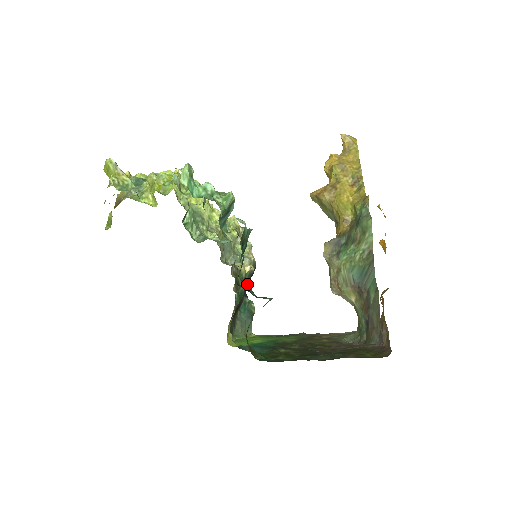
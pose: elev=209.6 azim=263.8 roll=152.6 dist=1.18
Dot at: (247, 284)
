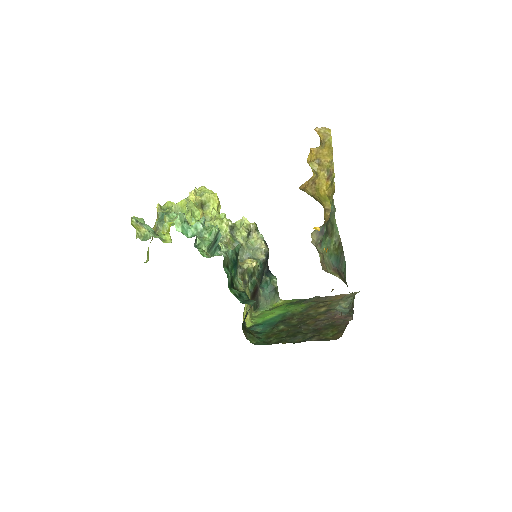
Dot at: occluded
